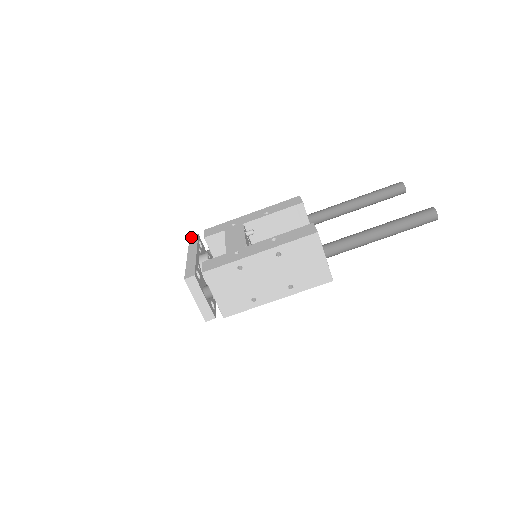
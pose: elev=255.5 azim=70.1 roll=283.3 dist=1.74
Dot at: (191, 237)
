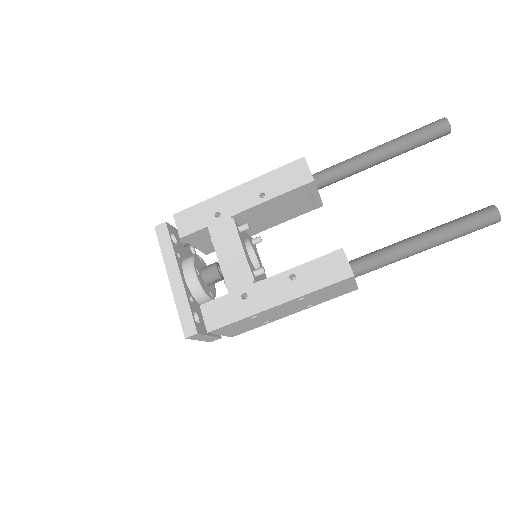
Dot at: (157, 228)
